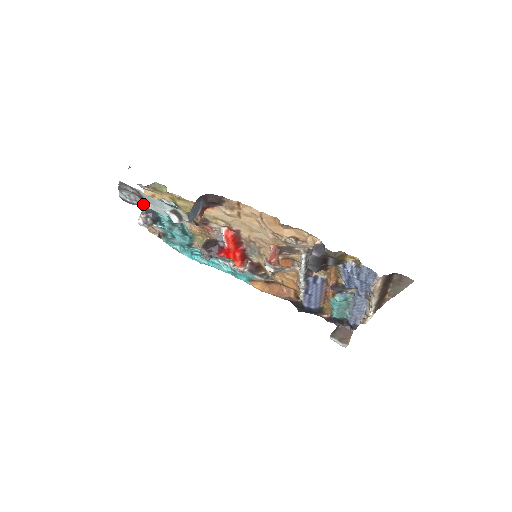
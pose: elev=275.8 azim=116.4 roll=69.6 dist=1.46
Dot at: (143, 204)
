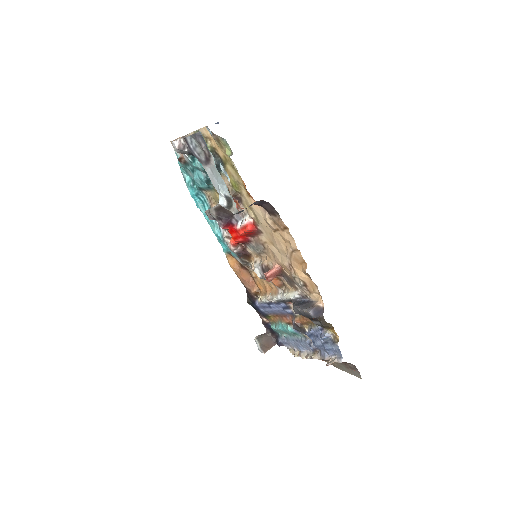
Dot at: (203, 163)
